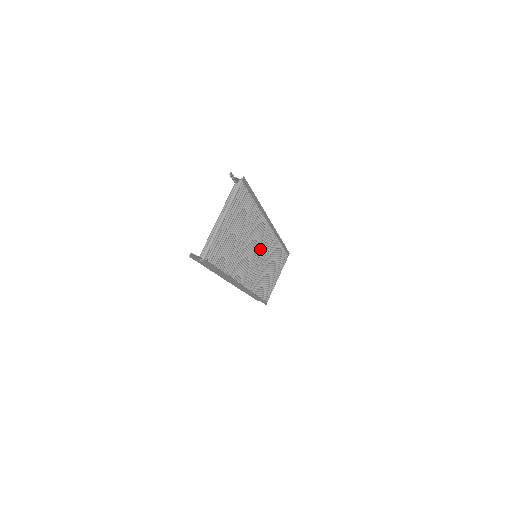
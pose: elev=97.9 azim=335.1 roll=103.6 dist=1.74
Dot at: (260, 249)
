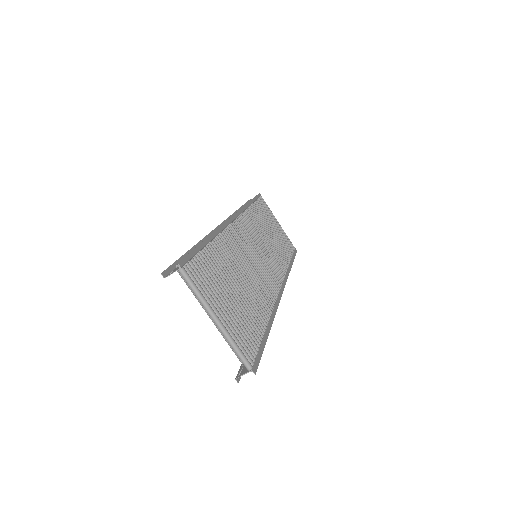
Dot at: (252, 248)
